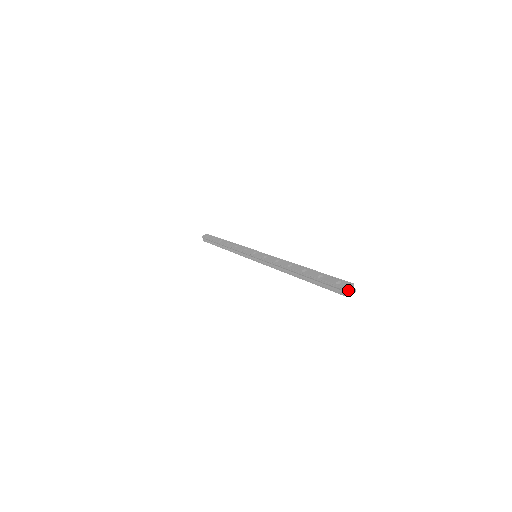
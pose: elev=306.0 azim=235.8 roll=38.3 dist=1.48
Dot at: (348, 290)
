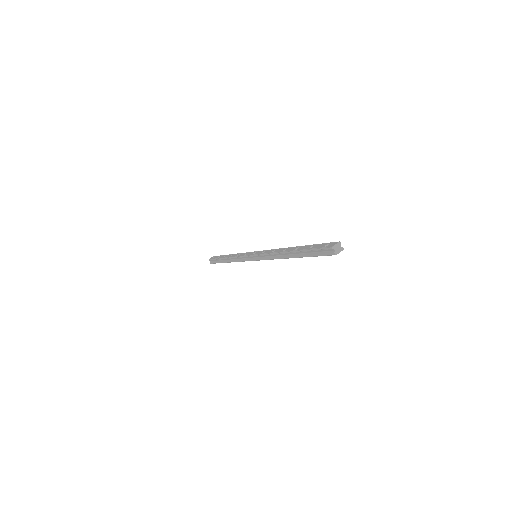
Dot at: (336, 248)
